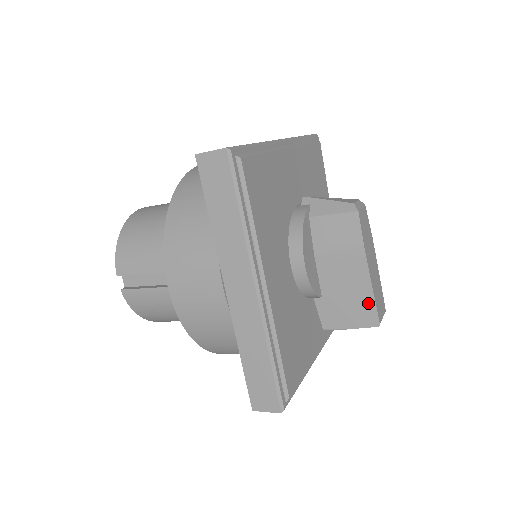
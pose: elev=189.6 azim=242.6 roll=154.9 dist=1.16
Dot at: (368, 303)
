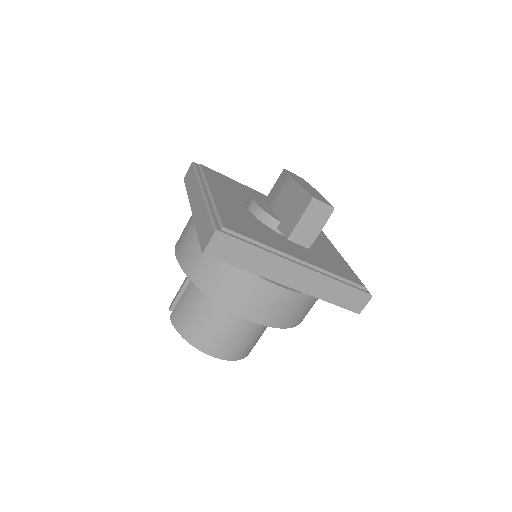
Dot at: (302, 194)
